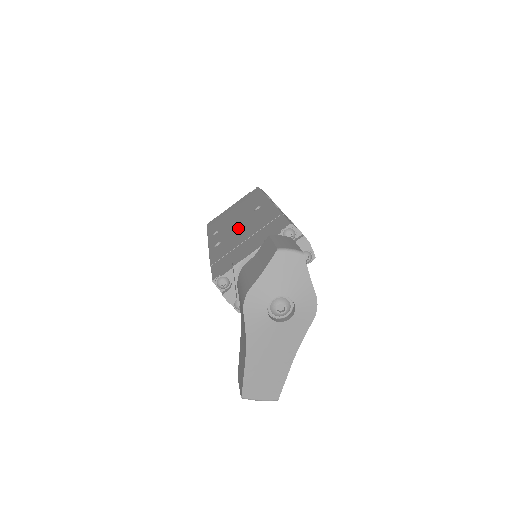
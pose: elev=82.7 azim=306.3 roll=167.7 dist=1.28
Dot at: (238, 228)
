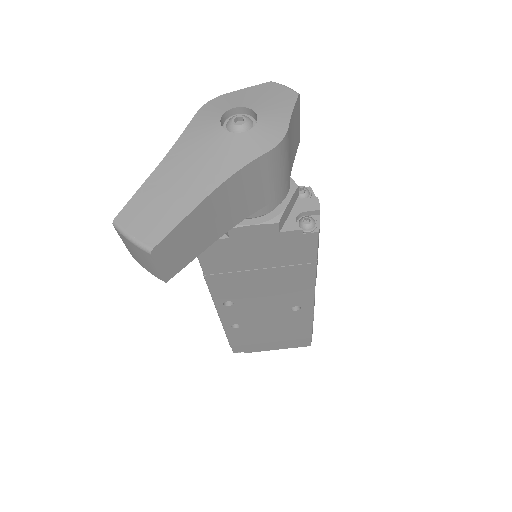
Dot at: occluded
